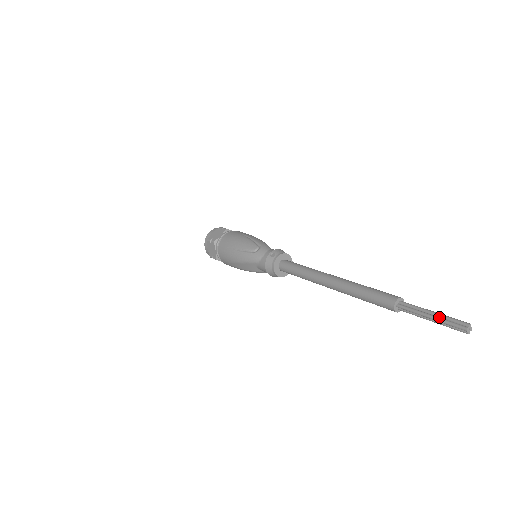
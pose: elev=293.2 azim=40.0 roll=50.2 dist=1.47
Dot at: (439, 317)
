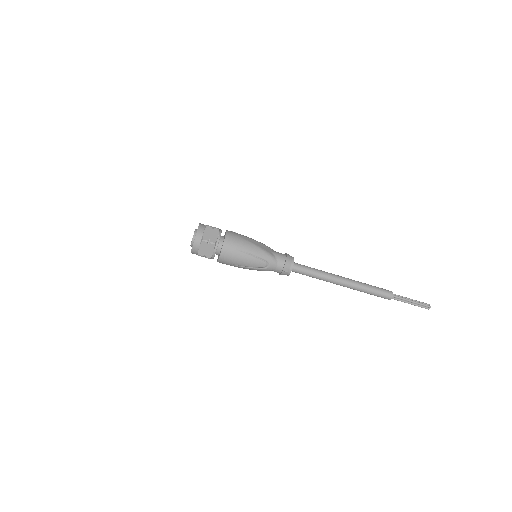
Dot at: (415, 304)
